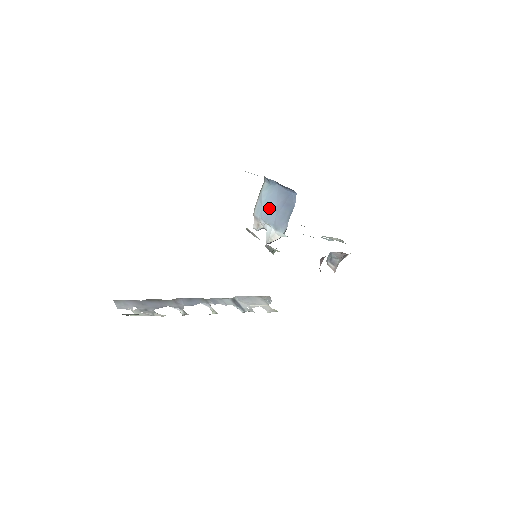
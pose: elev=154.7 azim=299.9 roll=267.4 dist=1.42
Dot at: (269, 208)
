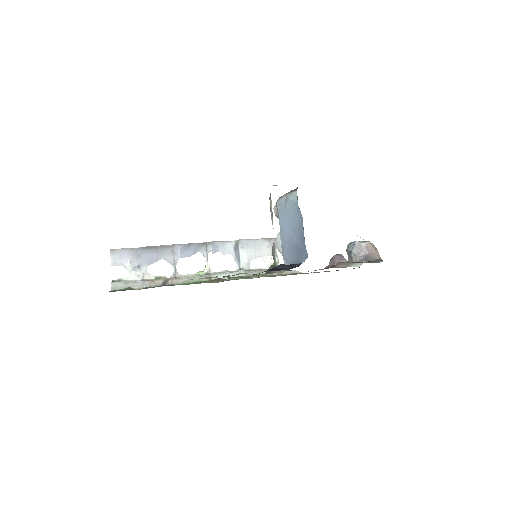
Dot at: (287, 223)
